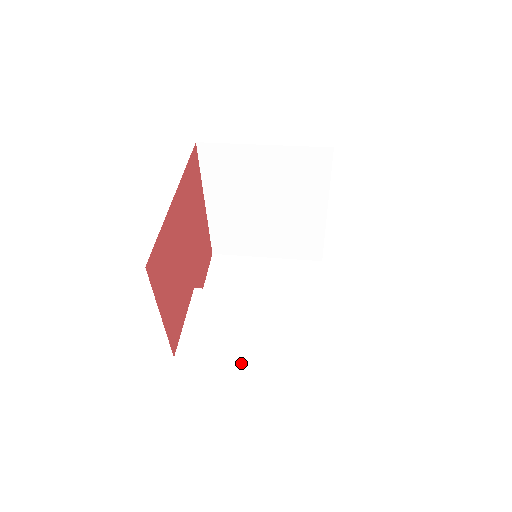
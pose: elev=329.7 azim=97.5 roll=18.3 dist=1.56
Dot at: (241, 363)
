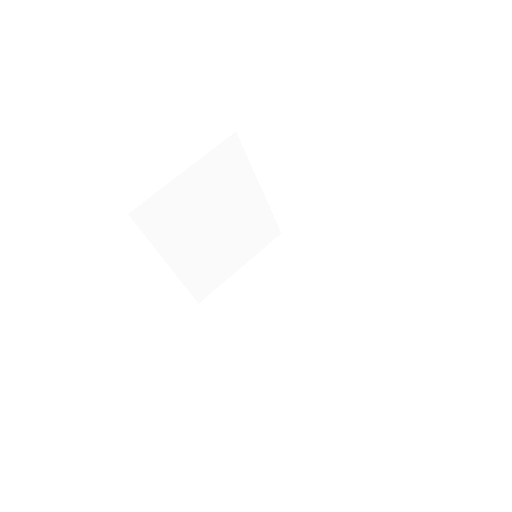
Dot at: occluded
